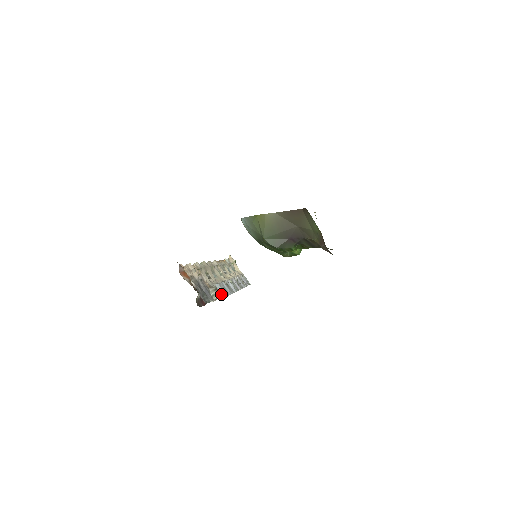
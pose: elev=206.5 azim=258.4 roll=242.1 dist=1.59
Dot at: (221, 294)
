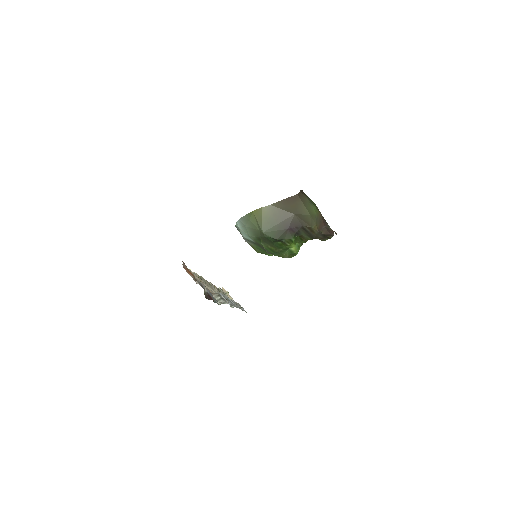
Dot at: (225, 300)
